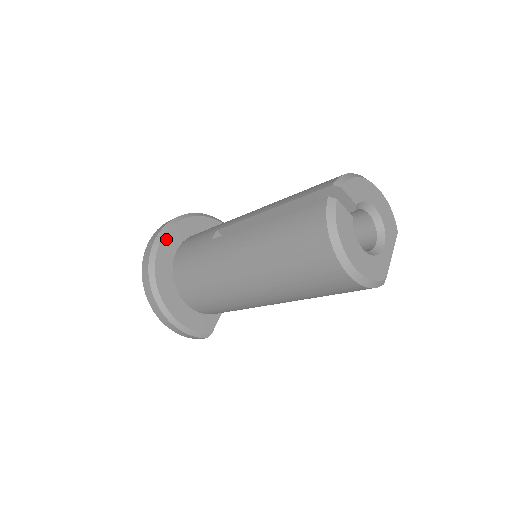
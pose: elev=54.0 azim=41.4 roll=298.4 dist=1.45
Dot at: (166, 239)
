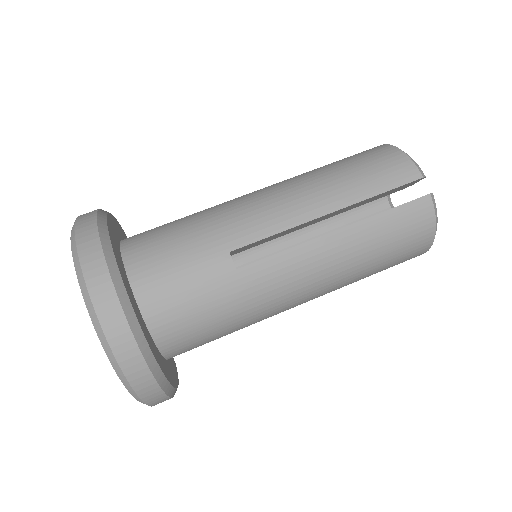
Dot at: (130, 299)
